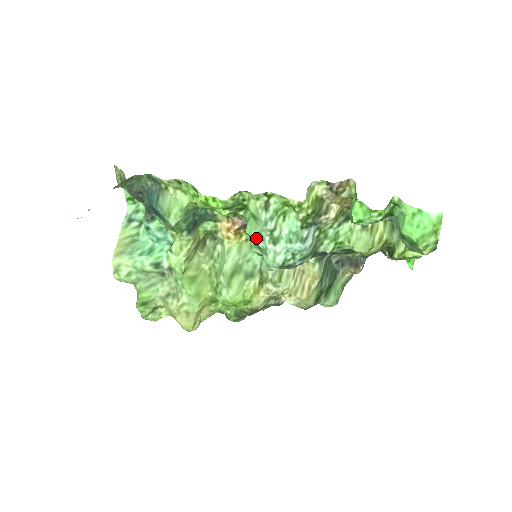
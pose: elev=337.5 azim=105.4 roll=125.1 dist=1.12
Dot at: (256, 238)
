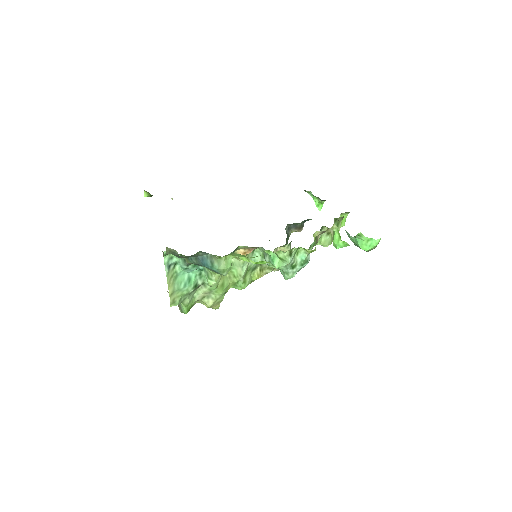
Dot at: (282, 269)
